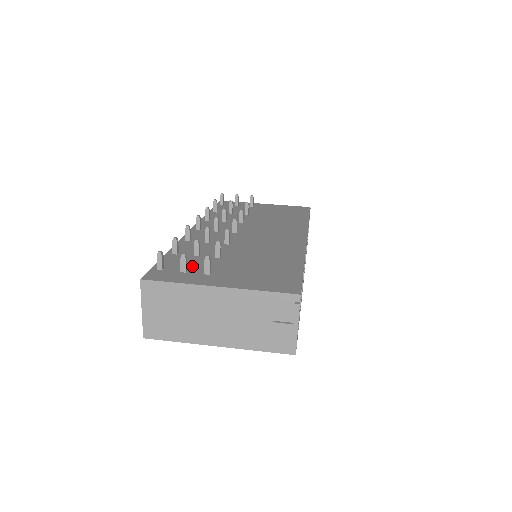
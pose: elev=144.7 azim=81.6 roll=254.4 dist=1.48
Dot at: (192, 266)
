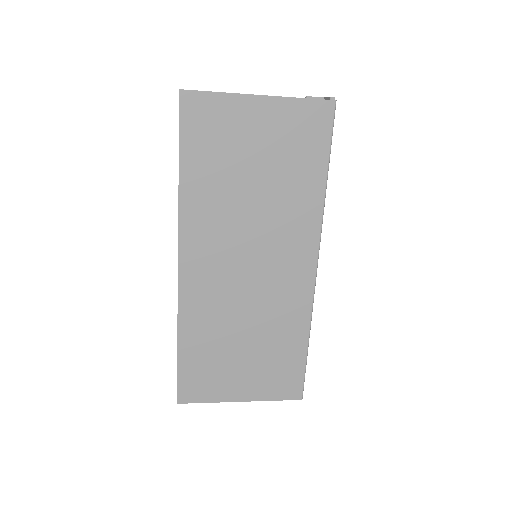
Dot at: occluded
